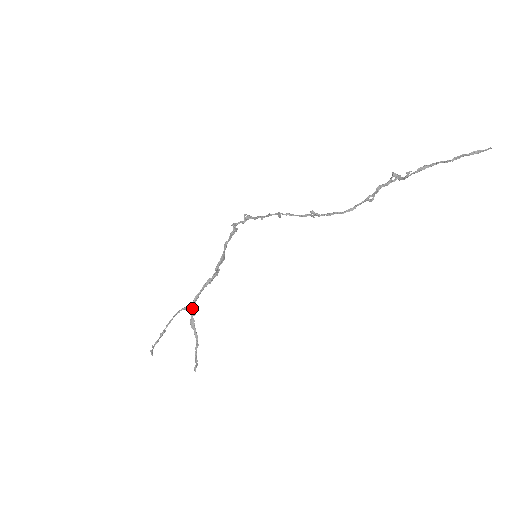
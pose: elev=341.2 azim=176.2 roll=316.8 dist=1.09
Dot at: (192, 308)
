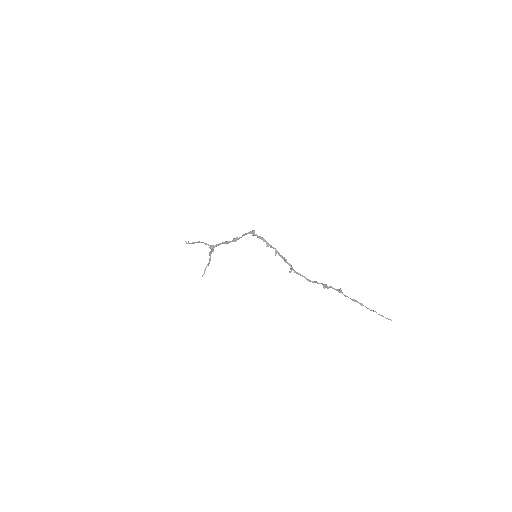
Dot at: (213, 248)
